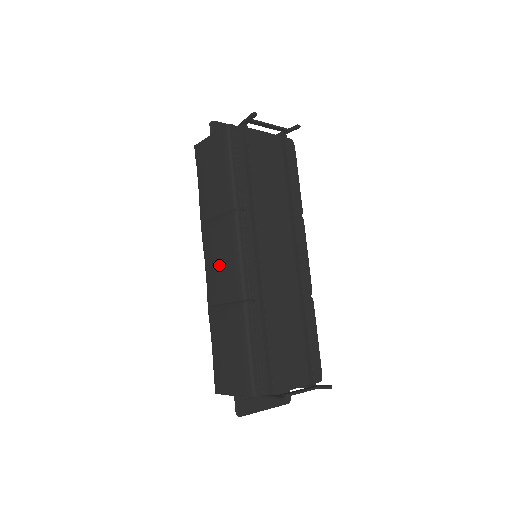
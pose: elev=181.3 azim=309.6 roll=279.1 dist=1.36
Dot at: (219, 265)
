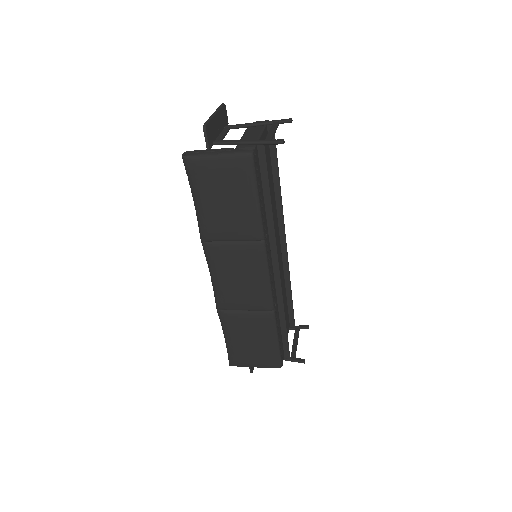
Dot at: (239, 284)
